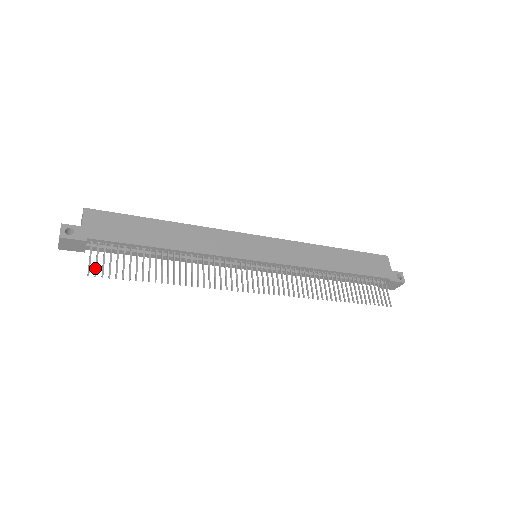
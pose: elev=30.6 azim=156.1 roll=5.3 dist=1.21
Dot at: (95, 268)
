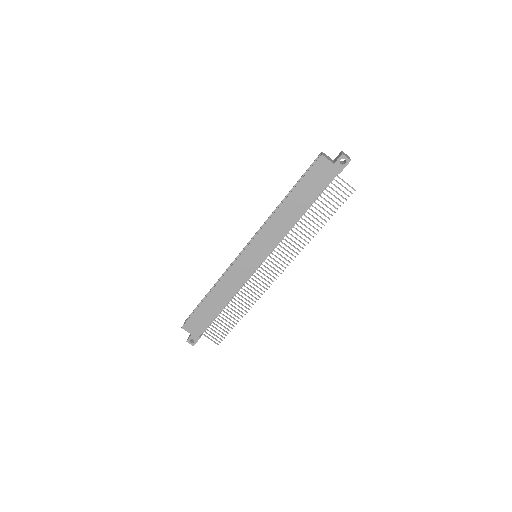
Dot at: occluded
